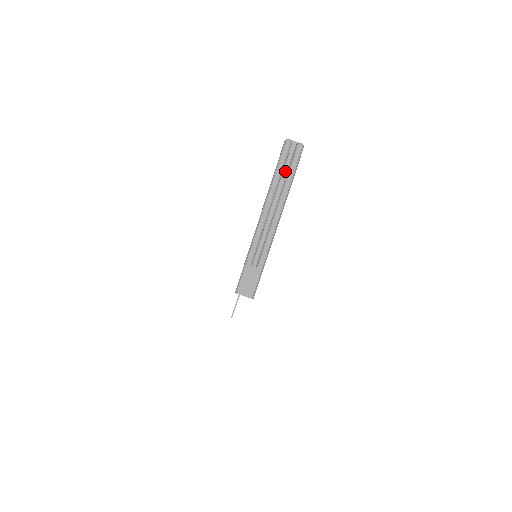
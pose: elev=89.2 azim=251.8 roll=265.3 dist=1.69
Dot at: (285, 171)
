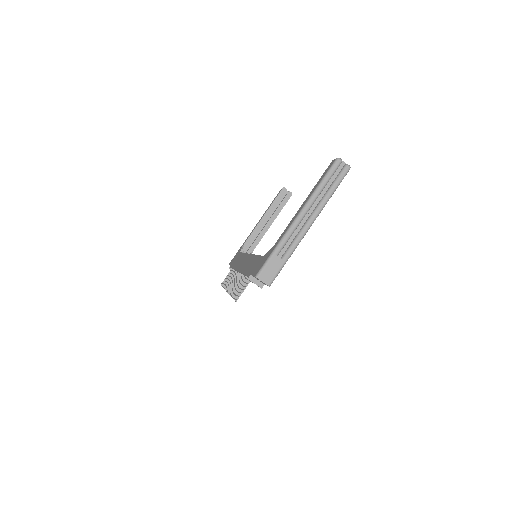
Dot at: (329, 184)
